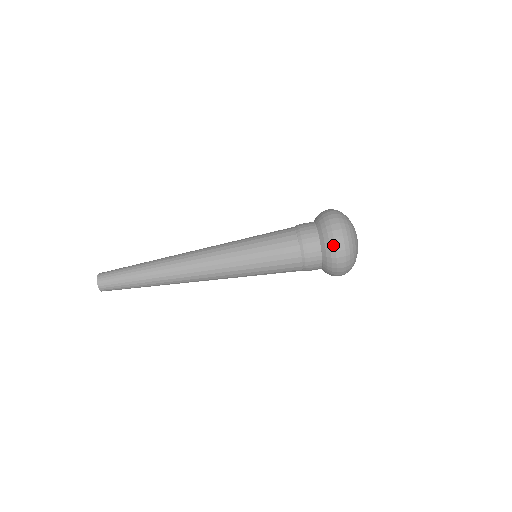
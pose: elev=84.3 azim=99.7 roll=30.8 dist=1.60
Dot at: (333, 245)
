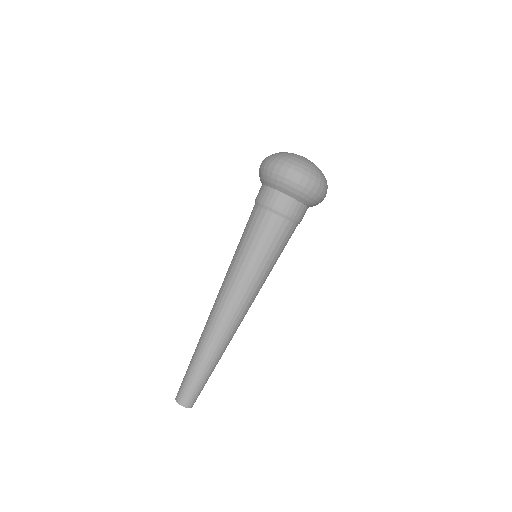
Dot at: (284, 179)
